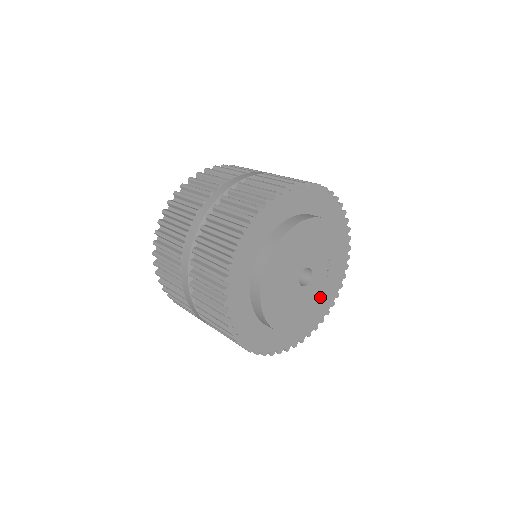
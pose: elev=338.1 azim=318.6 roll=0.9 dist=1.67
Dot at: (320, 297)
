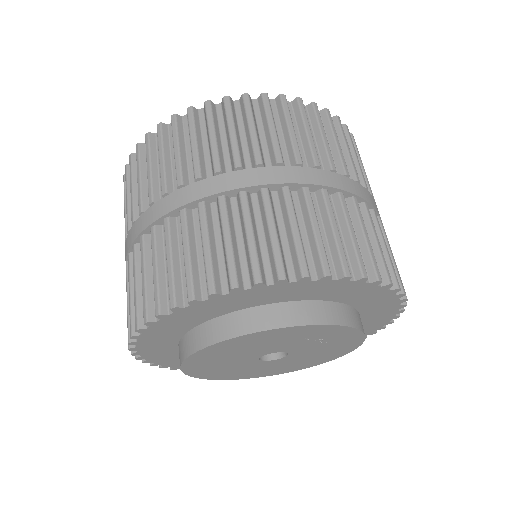
Dot at: (329, 350)
